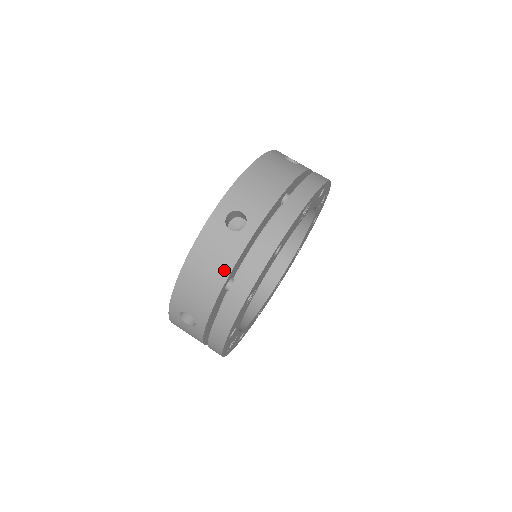
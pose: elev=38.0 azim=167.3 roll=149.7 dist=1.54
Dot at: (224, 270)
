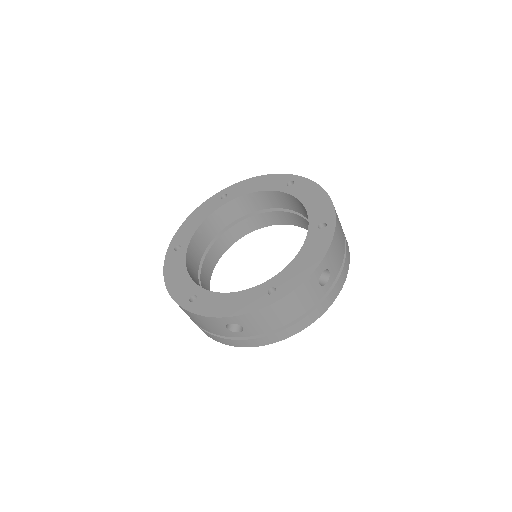
Dot at: (301, 312)
